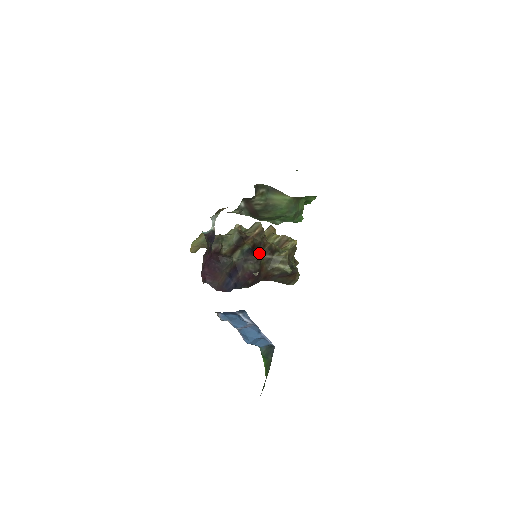
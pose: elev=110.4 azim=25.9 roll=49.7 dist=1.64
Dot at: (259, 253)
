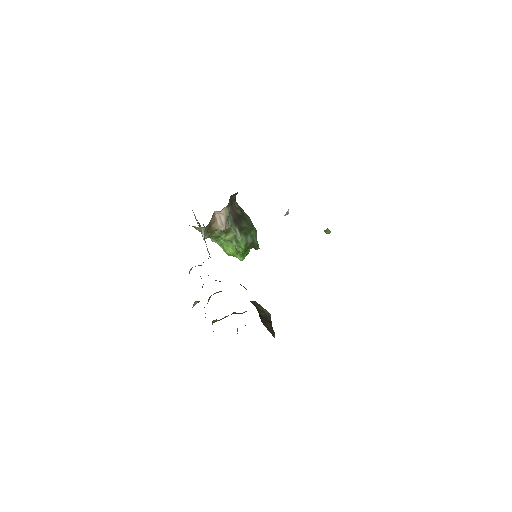
Dot at: occluded
